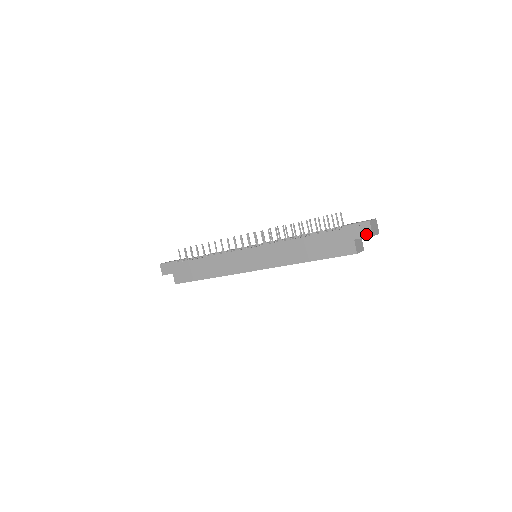
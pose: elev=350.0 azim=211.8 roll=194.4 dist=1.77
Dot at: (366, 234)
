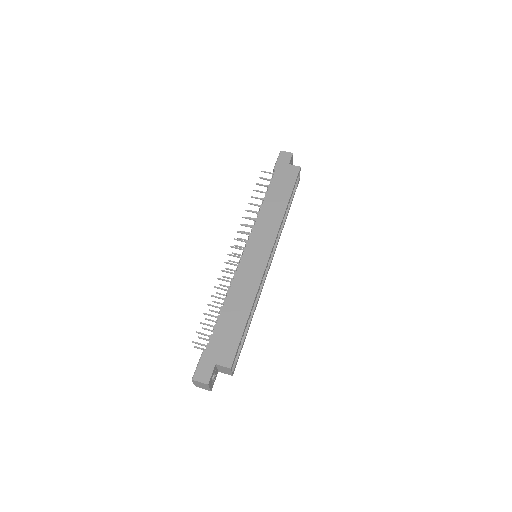
Dot at: (289, 156)
